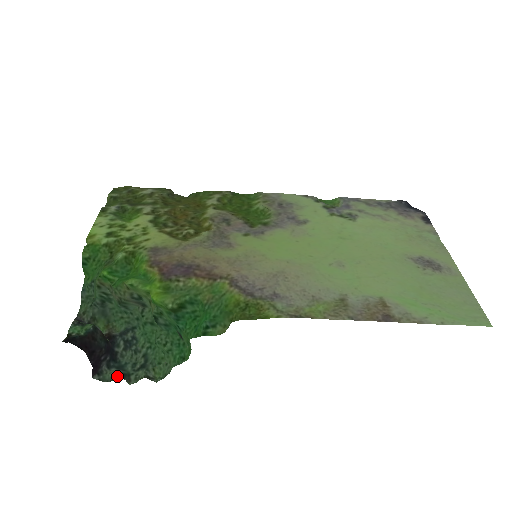
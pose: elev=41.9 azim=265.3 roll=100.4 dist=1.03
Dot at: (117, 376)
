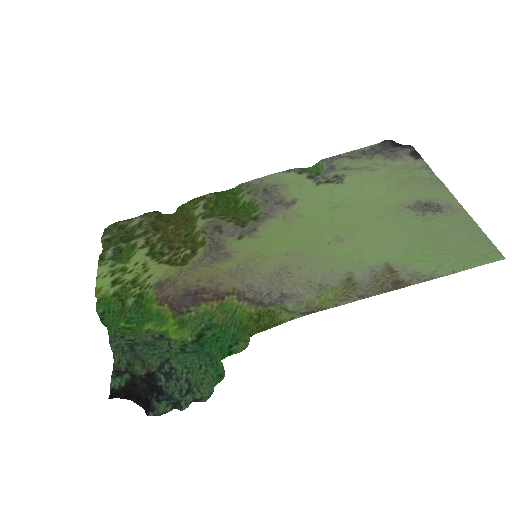
Dot at: (169, 407)
